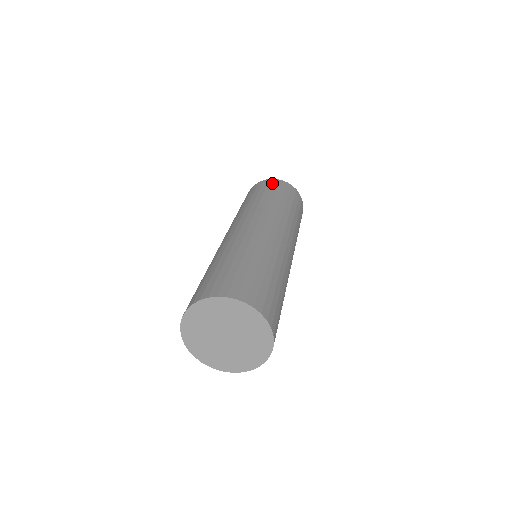
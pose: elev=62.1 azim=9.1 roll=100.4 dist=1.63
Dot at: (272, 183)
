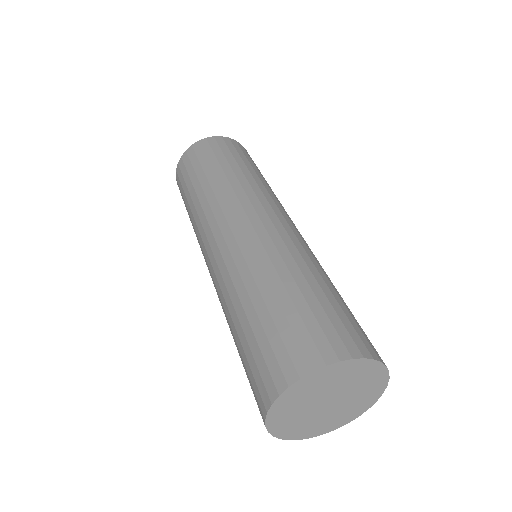
Dot at: (193, 155)
